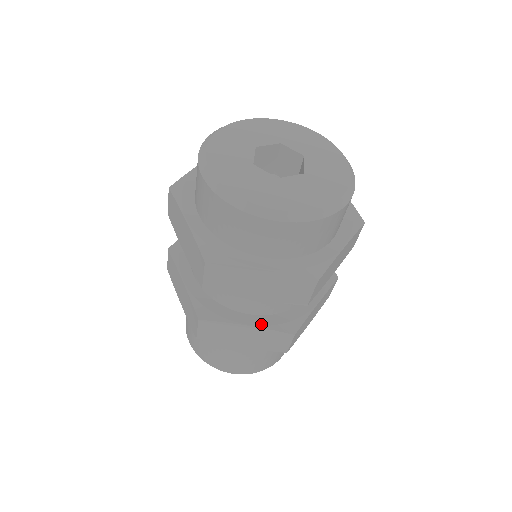
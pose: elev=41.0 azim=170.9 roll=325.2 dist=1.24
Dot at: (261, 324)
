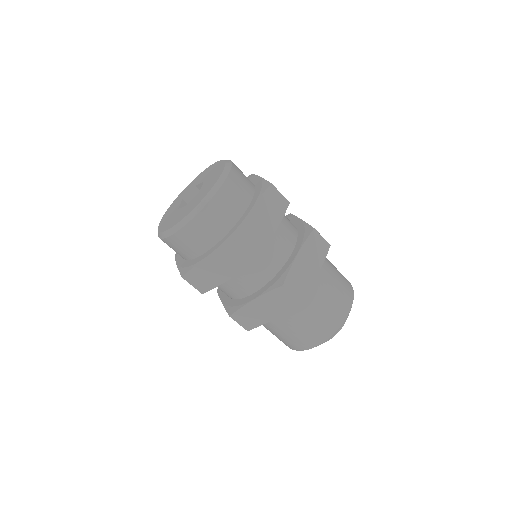
Dot at: (261, 293)
